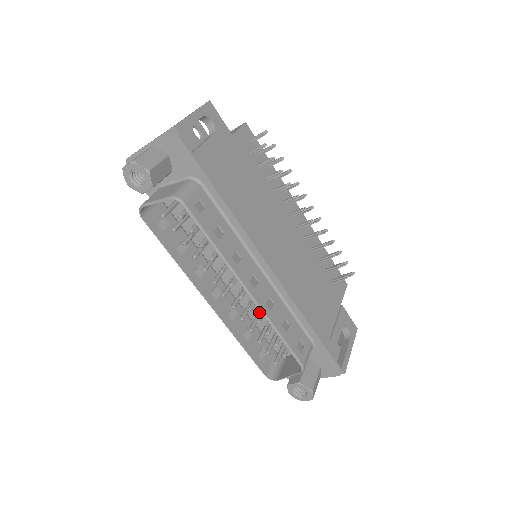
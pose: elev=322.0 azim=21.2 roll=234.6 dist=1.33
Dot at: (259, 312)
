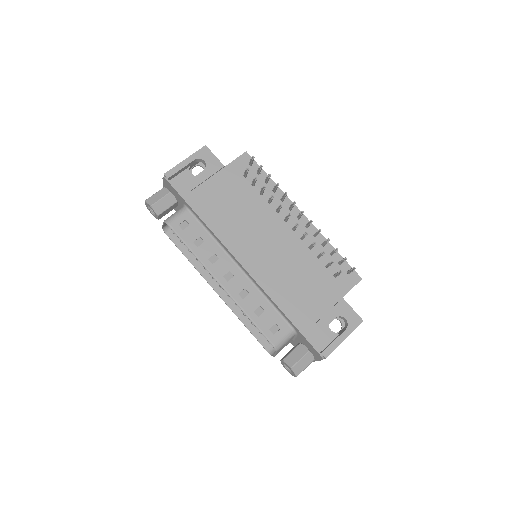
Dot at: occluded
